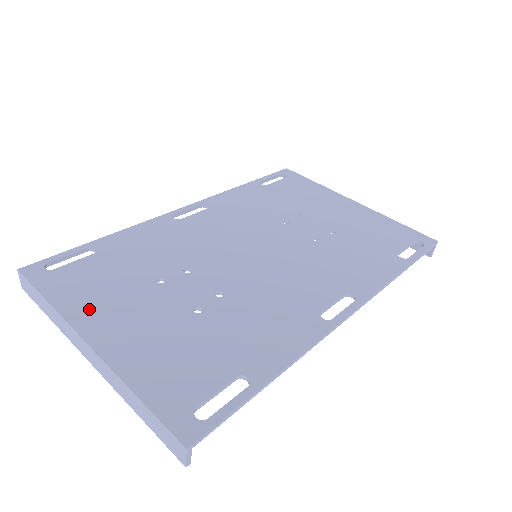
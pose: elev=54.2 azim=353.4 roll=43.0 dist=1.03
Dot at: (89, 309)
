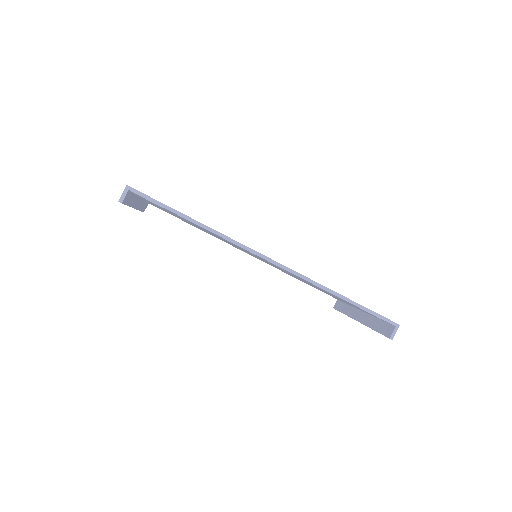
Dot at: occluded
